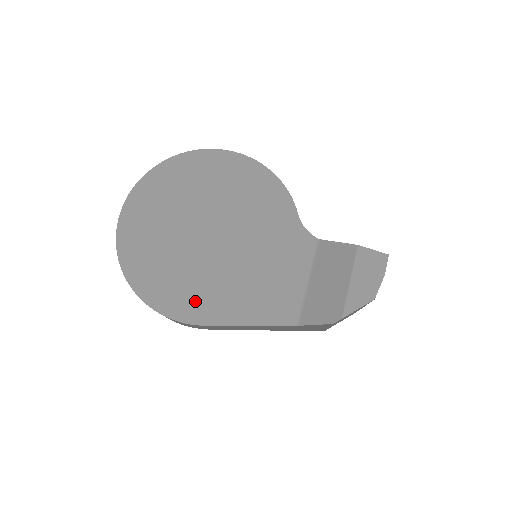
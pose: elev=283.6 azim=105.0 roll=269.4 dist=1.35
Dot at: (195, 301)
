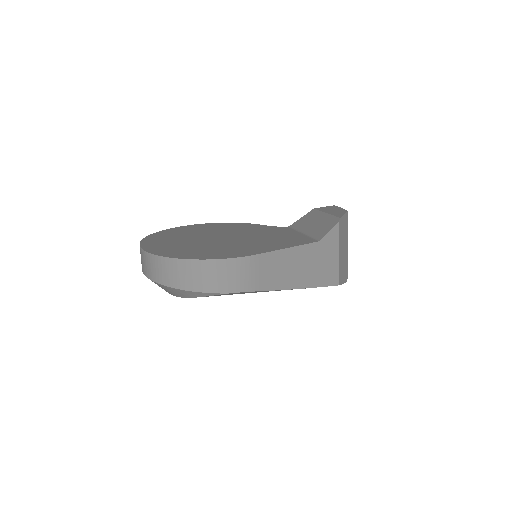
Dot at: (238, 251)
